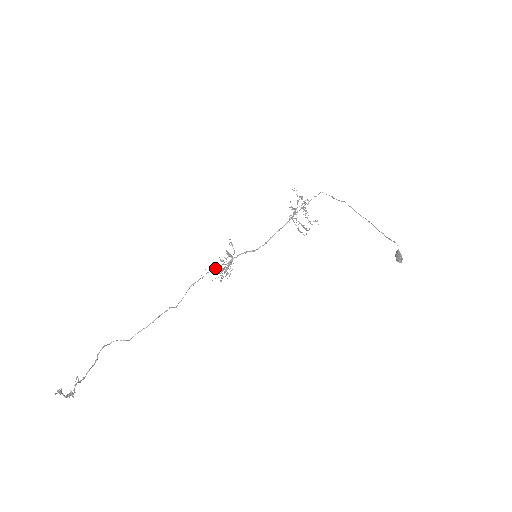
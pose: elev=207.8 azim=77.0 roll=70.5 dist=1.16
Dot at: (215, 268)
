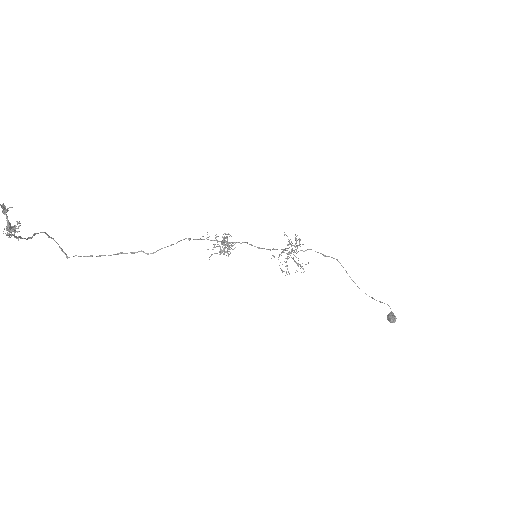
Dot at: (216, 240)
